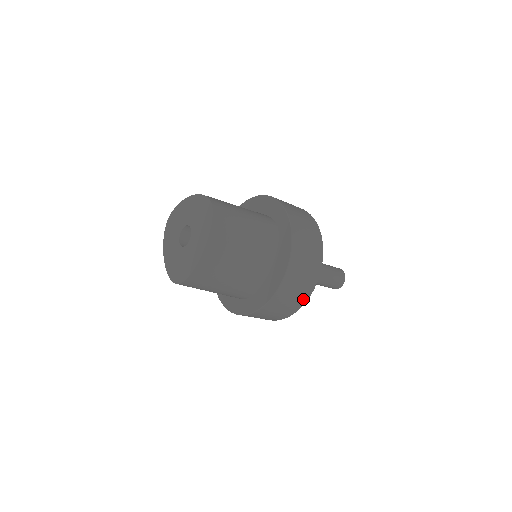
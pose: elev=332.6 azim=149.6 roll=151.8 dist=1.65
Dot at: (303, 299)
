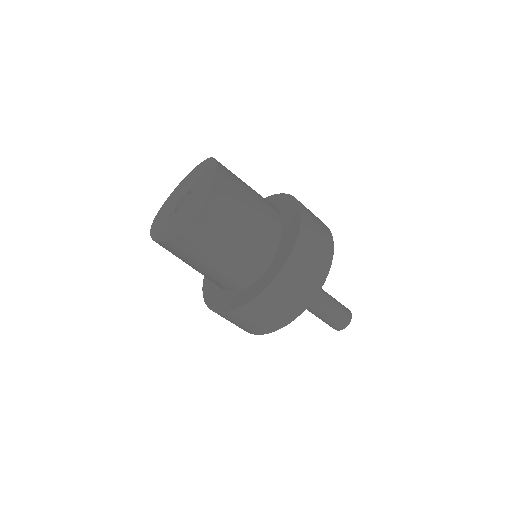
Dot at: occluded
